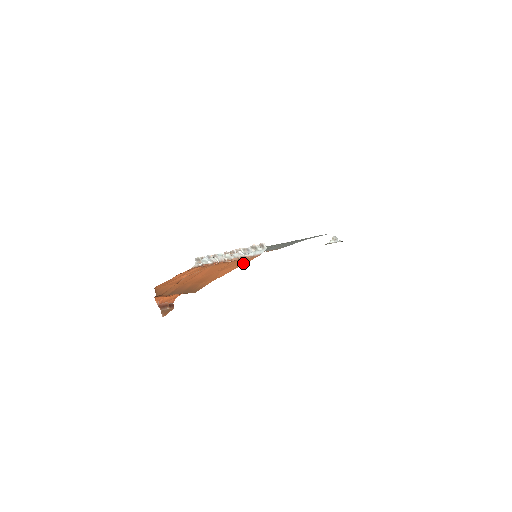
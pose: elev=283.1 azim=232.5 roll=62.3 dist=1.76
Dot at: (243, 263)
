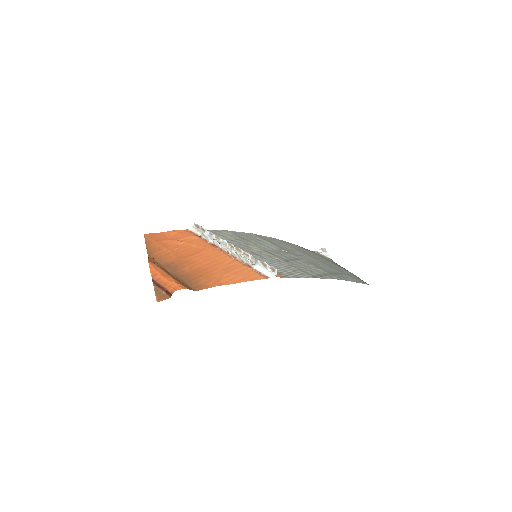
Dot at: (250, 279)
